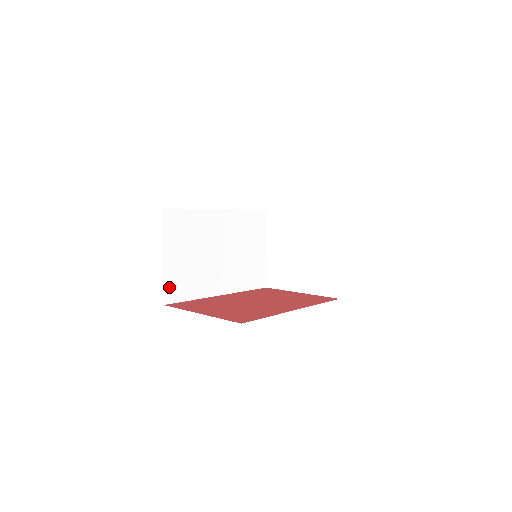
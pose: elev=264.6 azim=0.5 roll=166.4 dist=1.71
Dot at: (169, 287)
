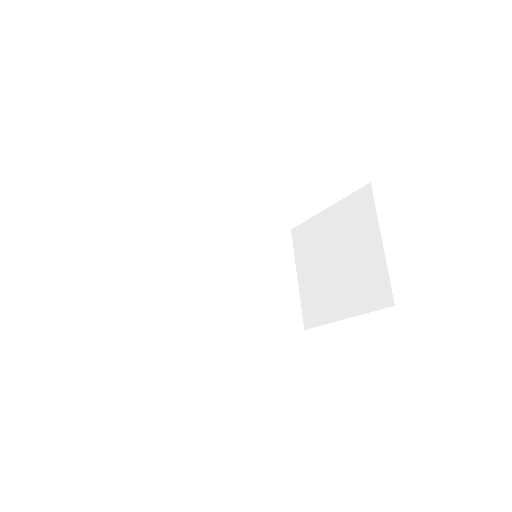
Dot at: (142, 311)
